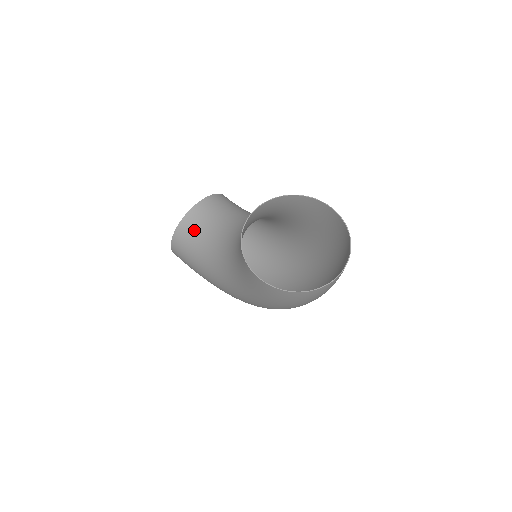
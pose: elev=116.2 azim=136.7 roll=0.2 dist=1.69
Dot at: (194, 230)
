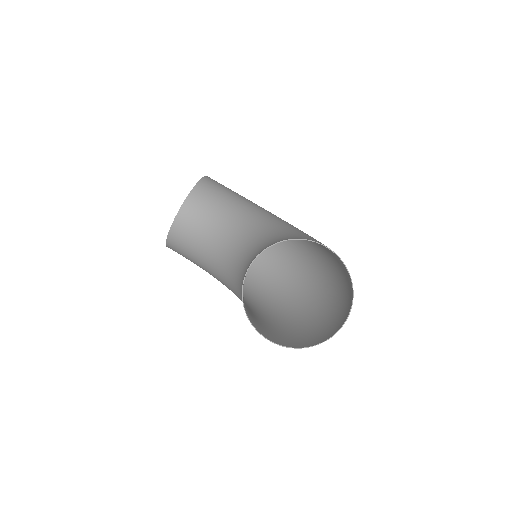
Dot at: (186, 240)
